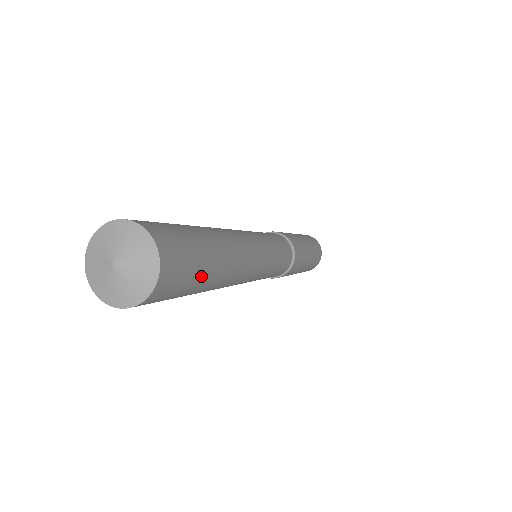
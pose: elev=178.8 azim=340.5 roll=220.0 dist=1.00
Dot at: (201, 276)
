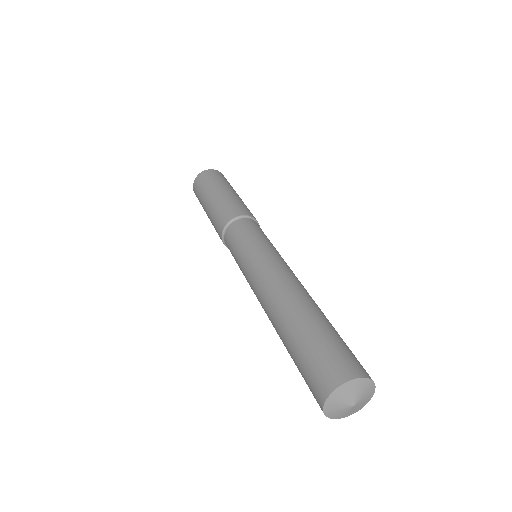
Dot at: occluded
